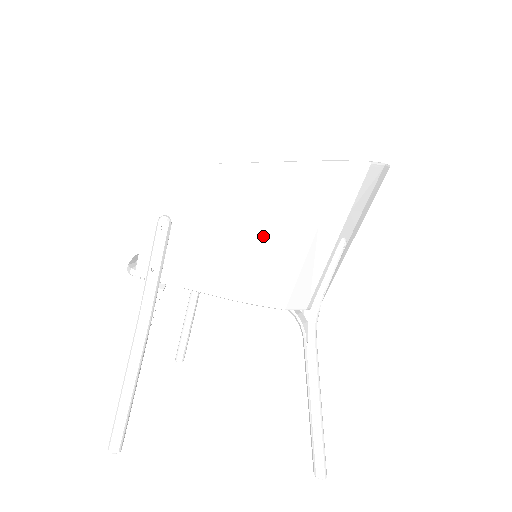
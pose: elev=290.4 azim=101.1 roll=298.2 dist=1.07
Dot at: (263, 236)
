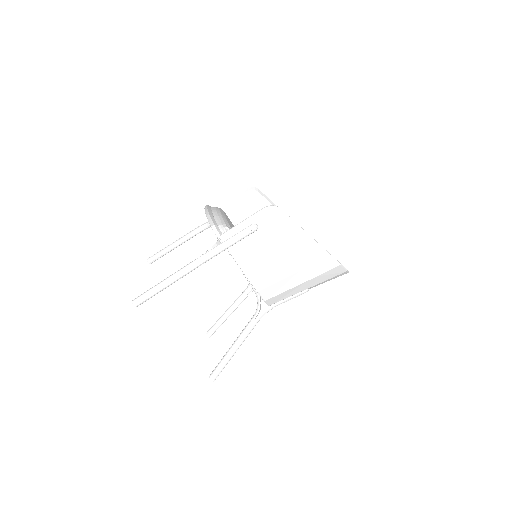
Dot at: (287, 267)
